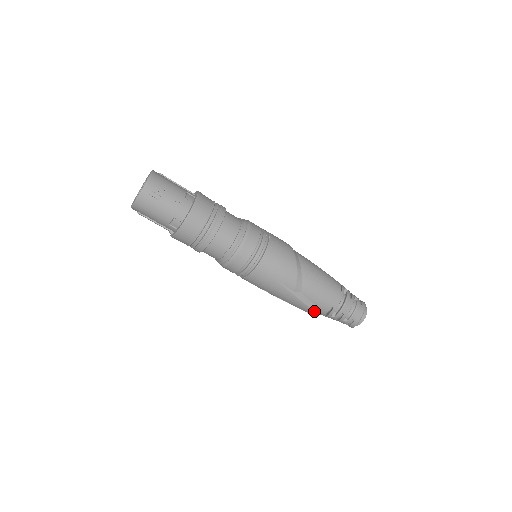
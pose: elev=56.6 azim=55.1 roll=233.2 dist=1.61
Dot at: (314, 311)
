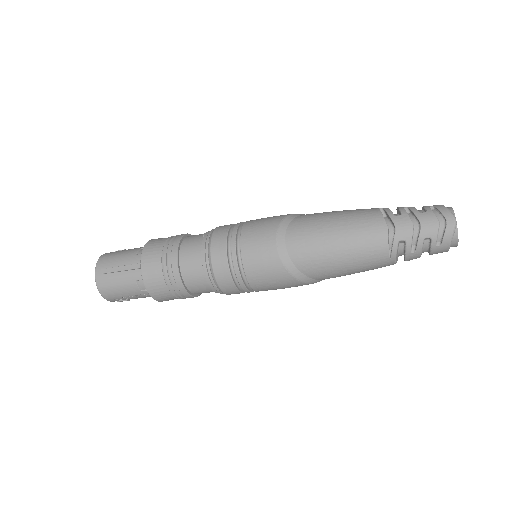
Dot at: occluded
